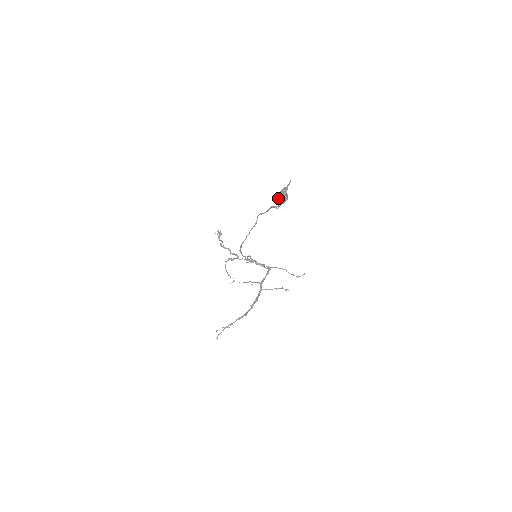
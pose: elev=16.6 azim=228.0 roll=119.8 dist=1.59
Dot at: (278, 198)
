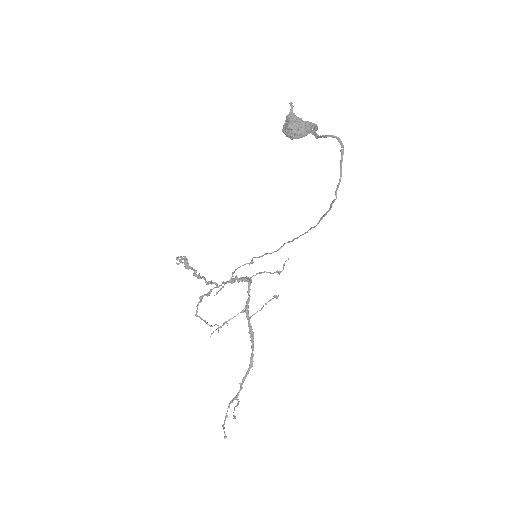
Dot at: (294, 128)
